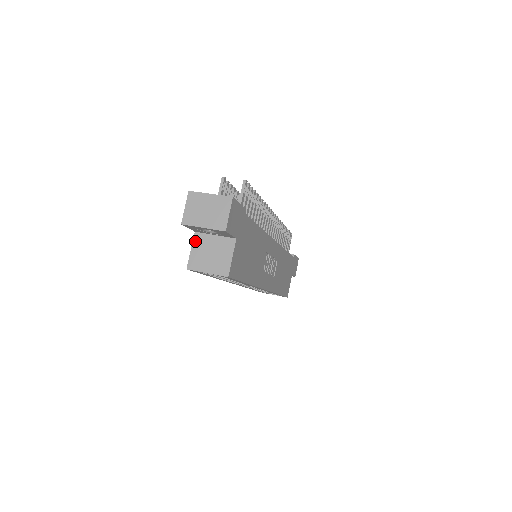
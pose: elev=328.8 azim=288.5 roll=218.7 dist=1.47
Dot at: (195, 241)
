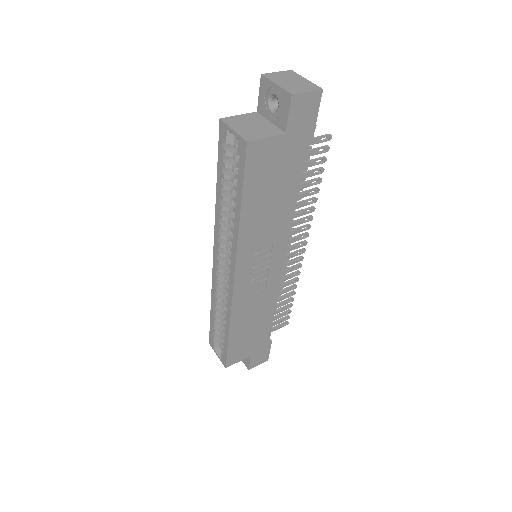
Dot at: (250, 114)
